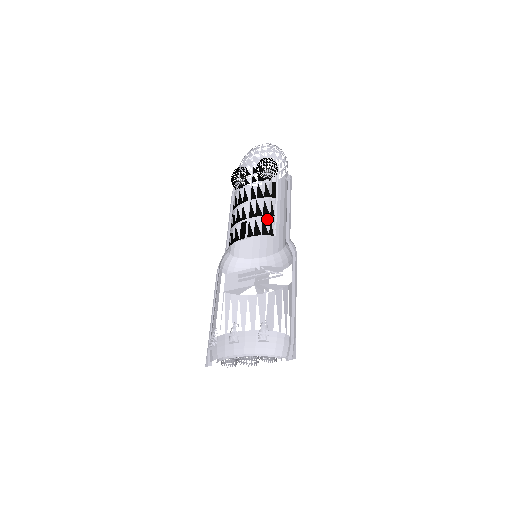
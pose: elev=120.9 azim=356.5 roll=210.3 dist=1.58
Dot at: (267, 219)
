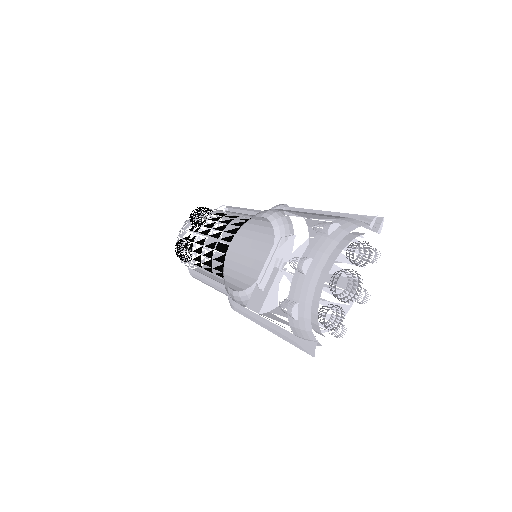
Dot at: (240, 256)
